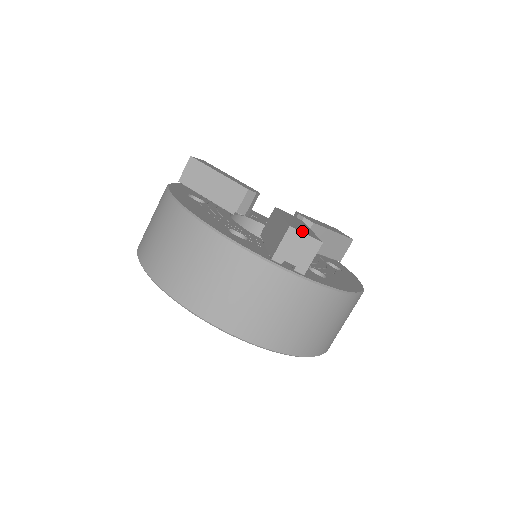
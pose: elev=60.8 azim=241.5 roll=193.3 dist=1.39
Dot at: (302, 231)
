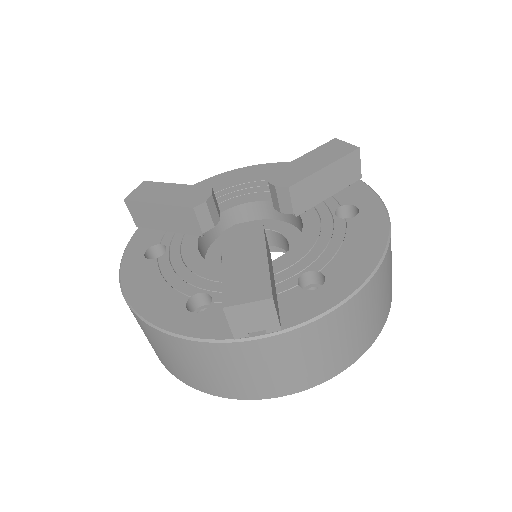
Dot at: (242, 298)
